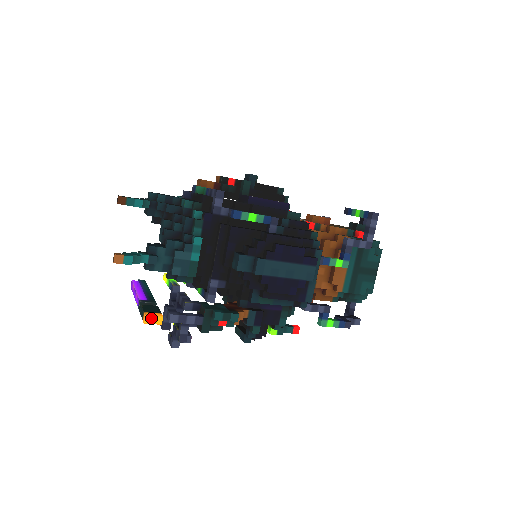
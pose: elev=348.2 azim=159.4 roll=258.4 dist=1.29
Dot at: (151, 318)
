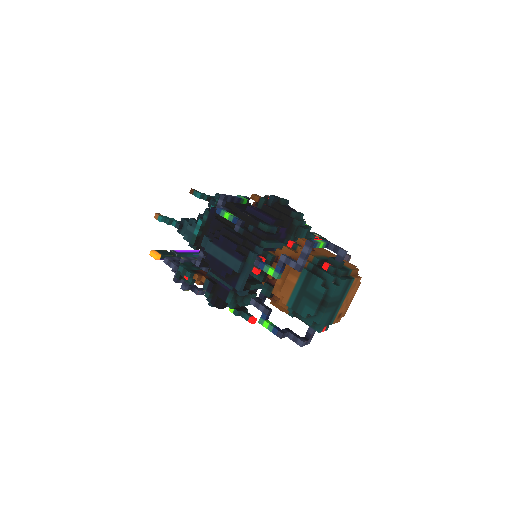
Dot at: (153, 253)
